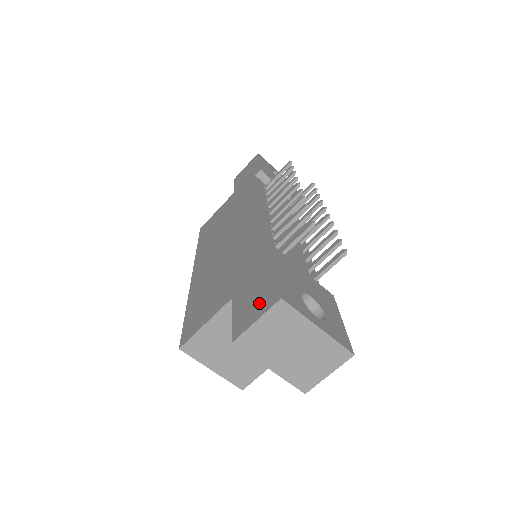
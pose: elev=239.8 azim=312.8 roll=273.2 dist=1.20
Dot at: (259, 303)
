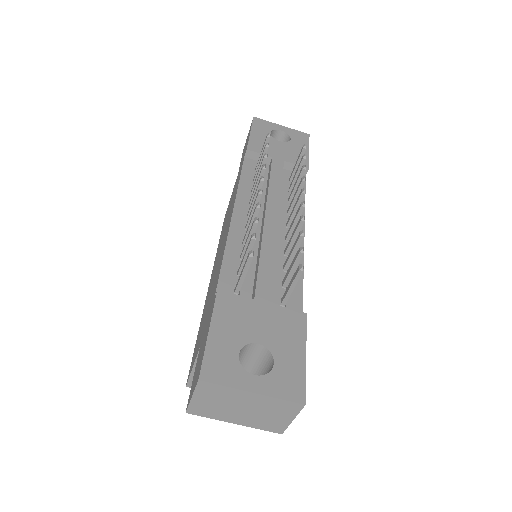
Dot at: (197, 373)
